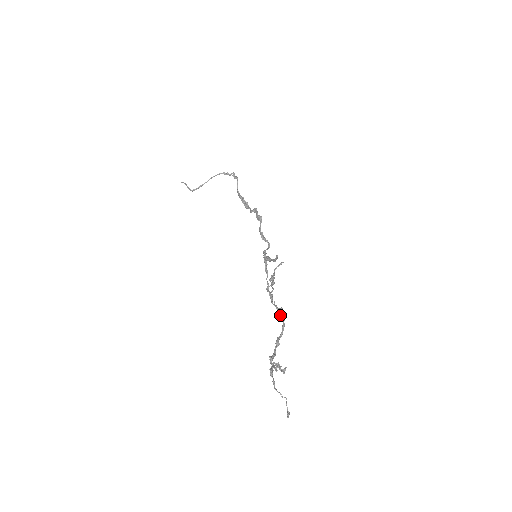
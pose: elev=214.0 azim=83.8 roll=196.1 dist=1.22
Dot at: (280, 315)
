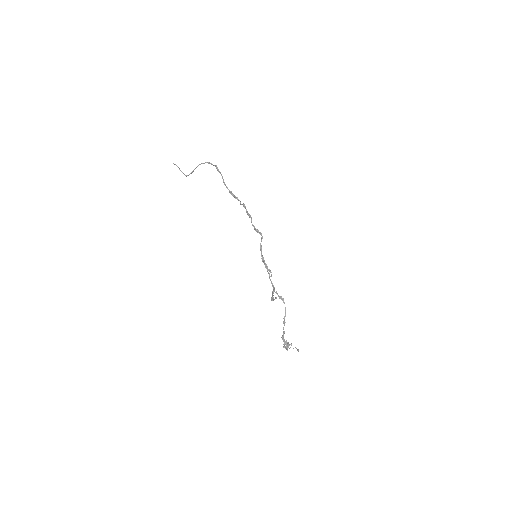
Dot at: (282, 300)
